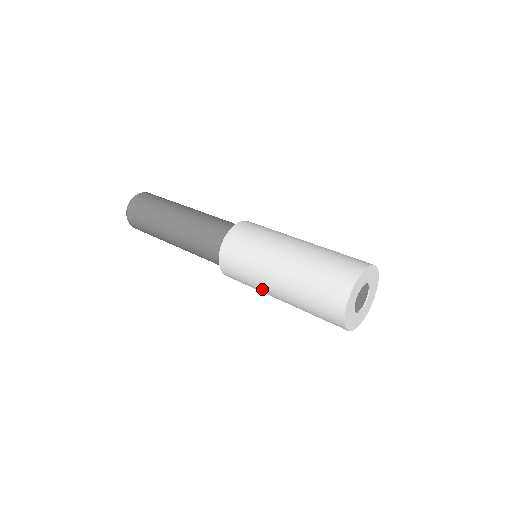
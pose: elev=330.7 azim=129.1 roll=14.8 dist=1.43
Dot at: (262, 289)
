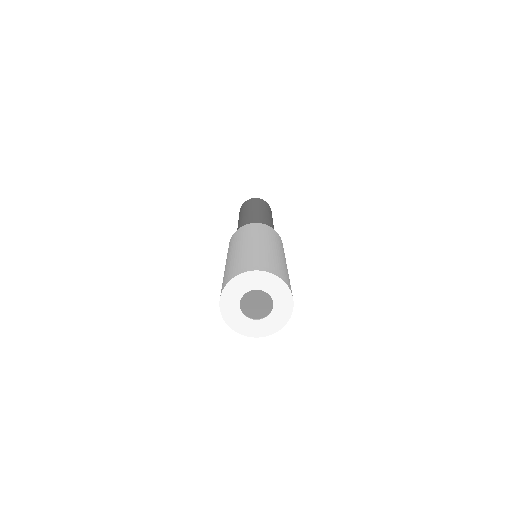
Dot at: occluded
